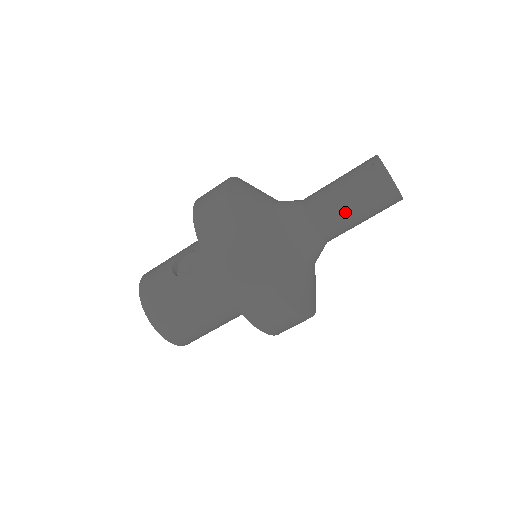
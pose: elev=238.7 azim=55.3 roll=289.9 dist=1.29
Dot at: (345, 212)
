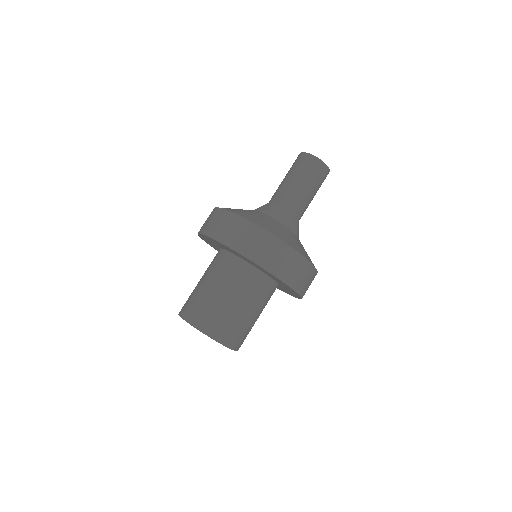
Dot at: (284, 183)
